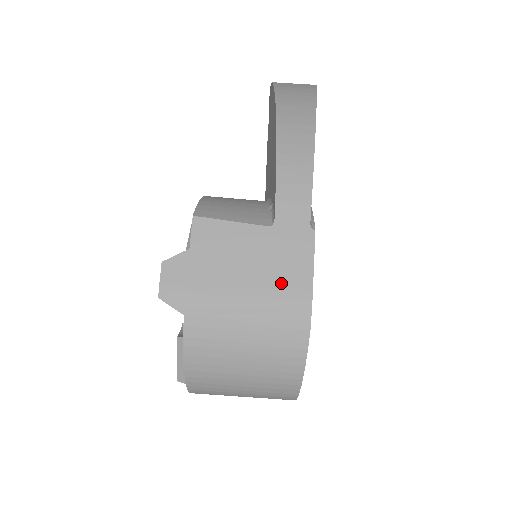
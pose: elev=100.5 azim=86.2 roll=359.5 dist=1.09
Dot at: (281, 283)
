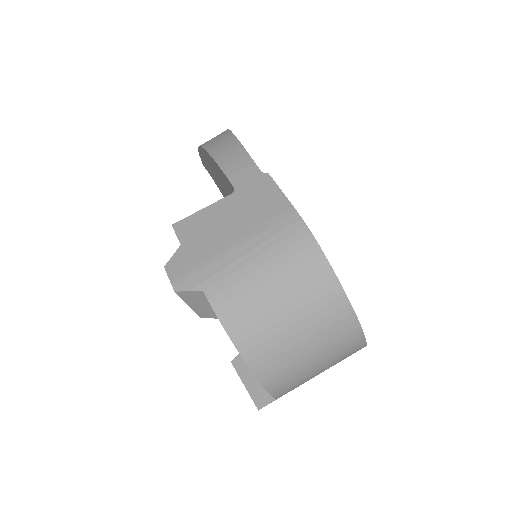
Dot at: (265, 218)
